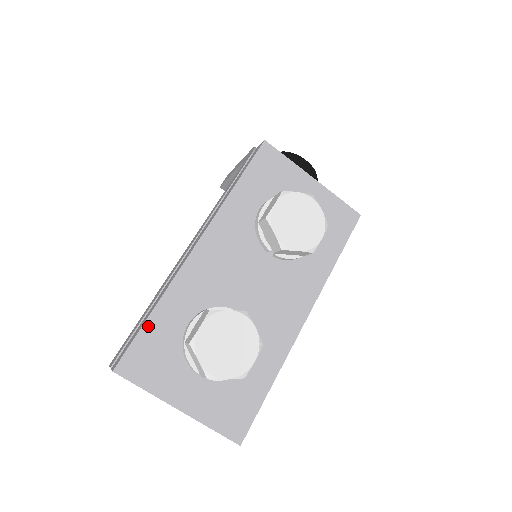
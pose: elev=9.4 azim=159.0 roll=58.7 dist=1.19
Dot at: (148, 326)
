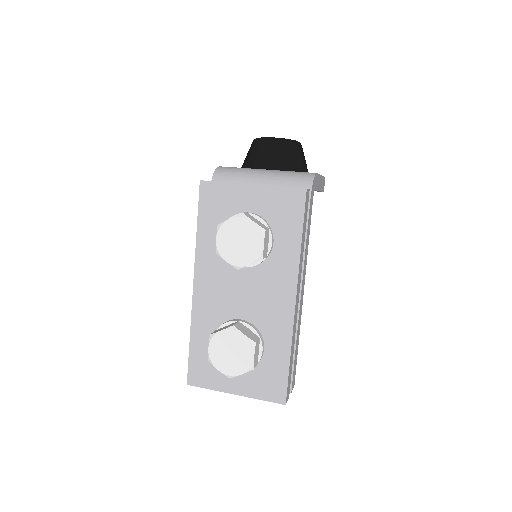
Dot at: (192, 351)
